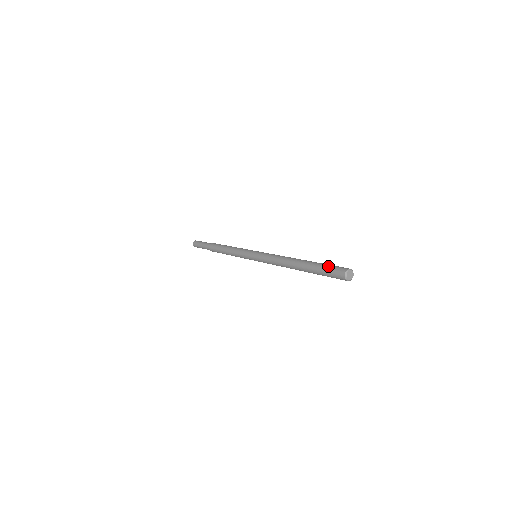
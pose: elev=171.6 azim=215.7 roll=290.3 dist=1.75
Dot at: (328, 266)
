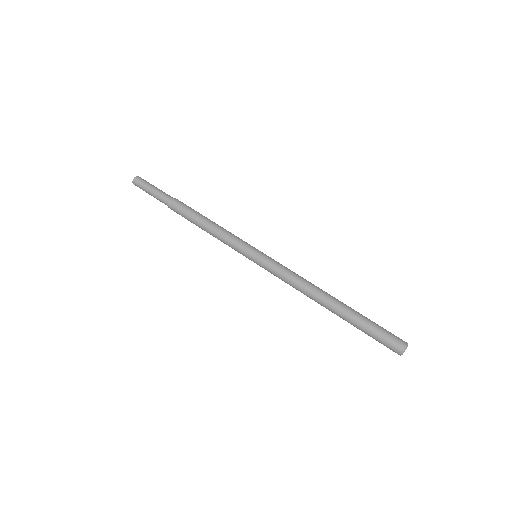
Dot at: (374, 337)
